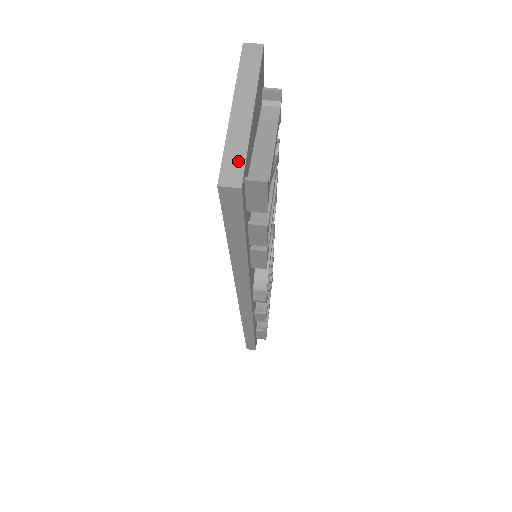
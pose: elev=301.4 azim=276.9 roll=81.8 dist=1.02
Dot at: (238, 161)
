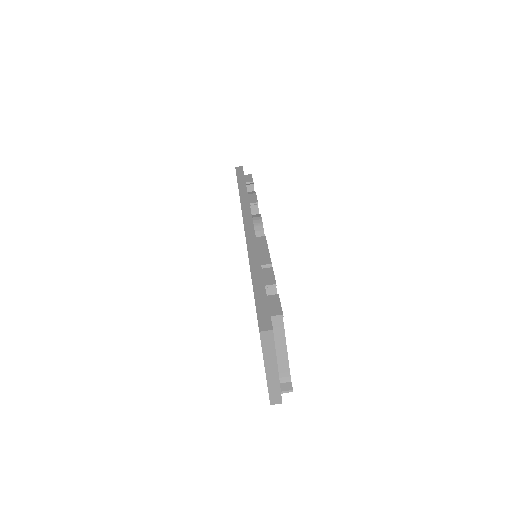
Dot at: (277, 393)
